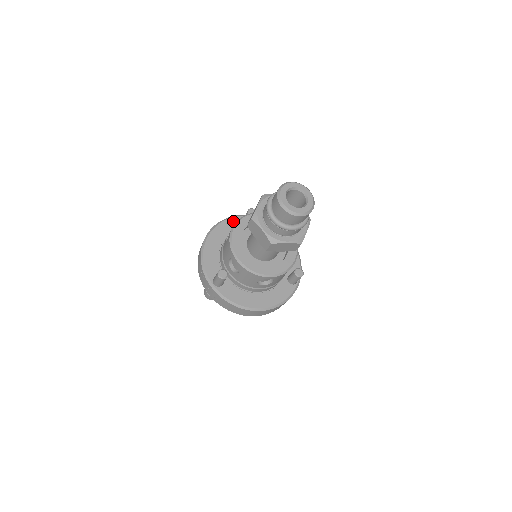
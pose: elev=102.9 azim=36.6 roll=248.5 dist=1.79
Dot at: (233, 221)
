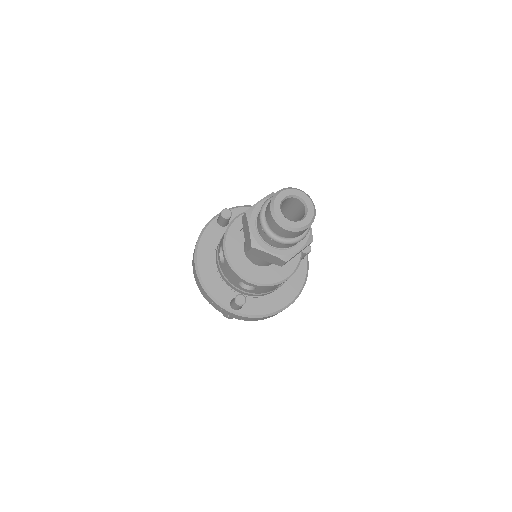
Dot at: (210, 230)
